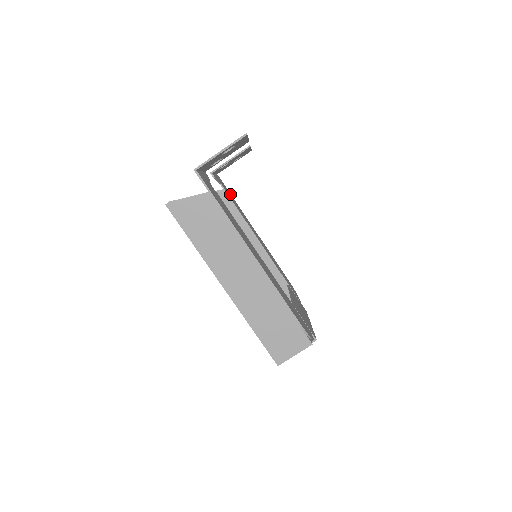
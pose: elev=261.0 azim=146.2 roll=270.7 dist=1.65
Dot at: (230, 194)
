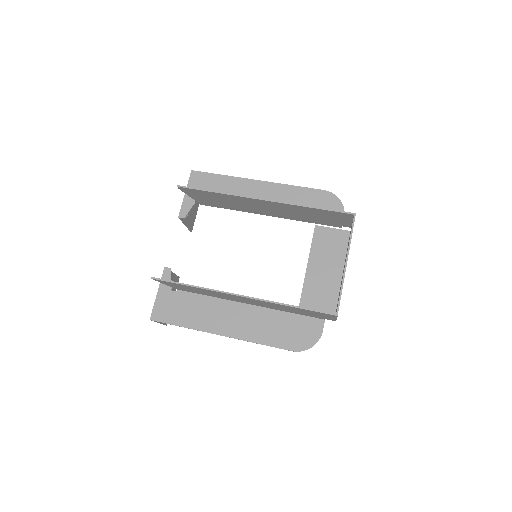
Dot at: (177, 320)
